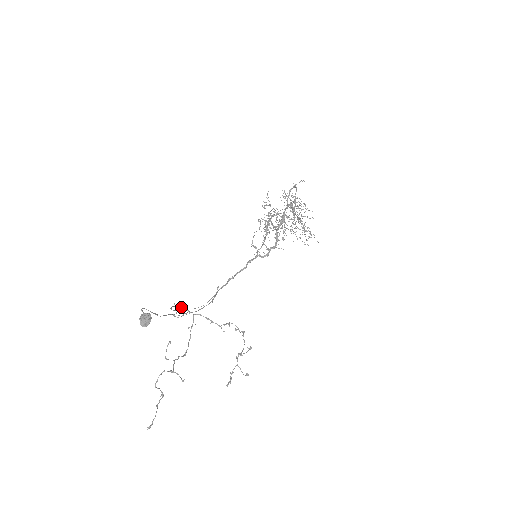
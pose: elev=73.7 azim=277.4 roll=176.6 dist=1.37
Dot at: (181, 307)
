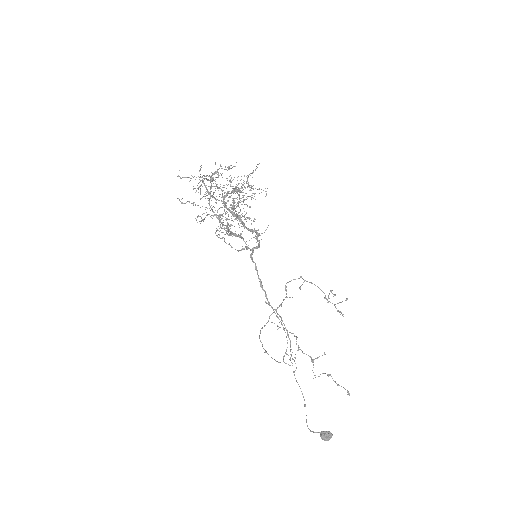
Dot at: (283, 358)
